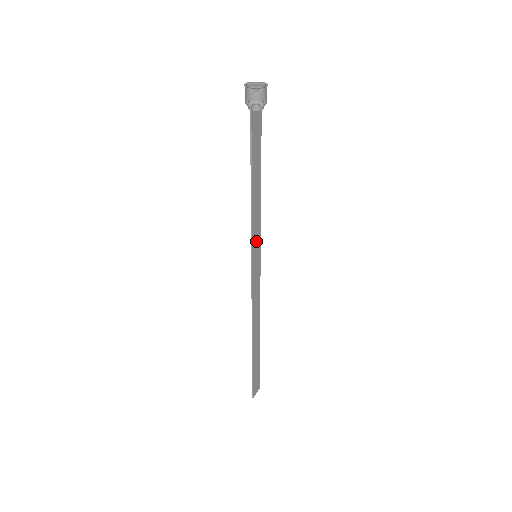
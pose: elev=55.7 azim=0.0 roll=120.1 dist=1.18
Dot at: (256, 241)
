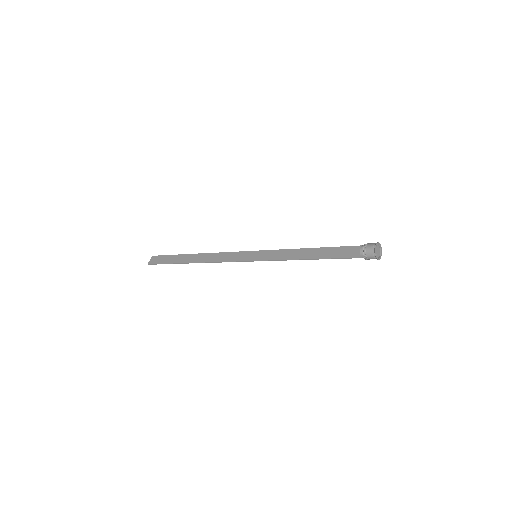
Dot at: (267, 256)
